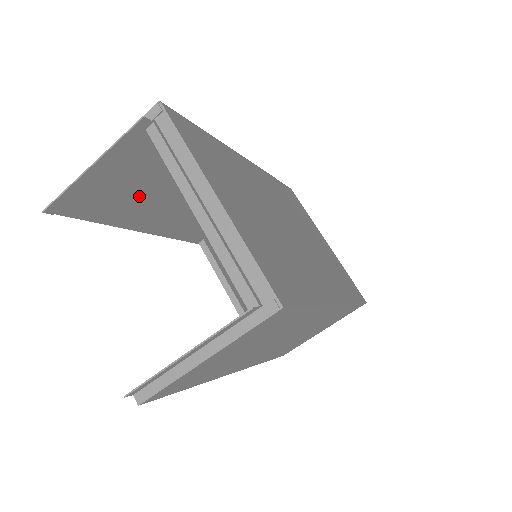
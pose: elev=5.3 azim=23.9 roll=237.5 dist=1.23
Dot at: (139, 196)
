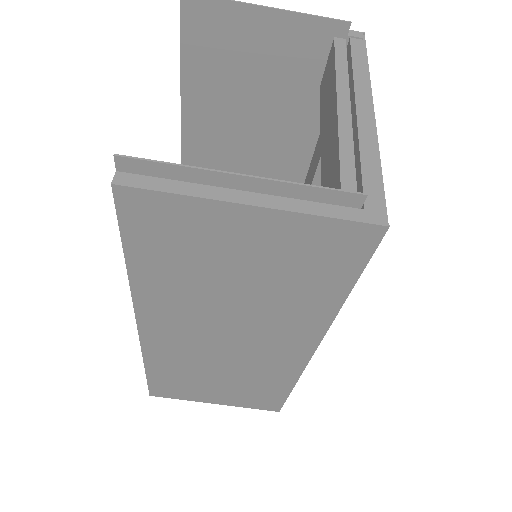
Dot at: (236, 96)
